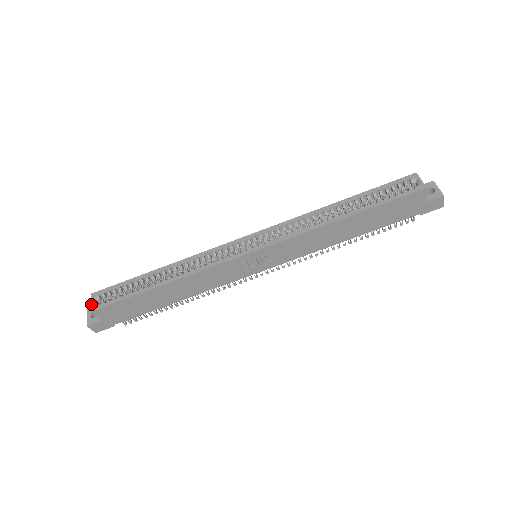
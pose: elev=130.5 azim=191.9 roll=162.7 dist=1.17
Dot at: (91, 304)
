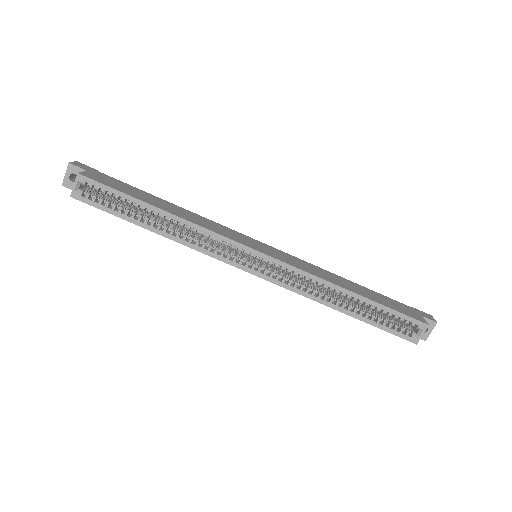
Dot at: (73, 188)
